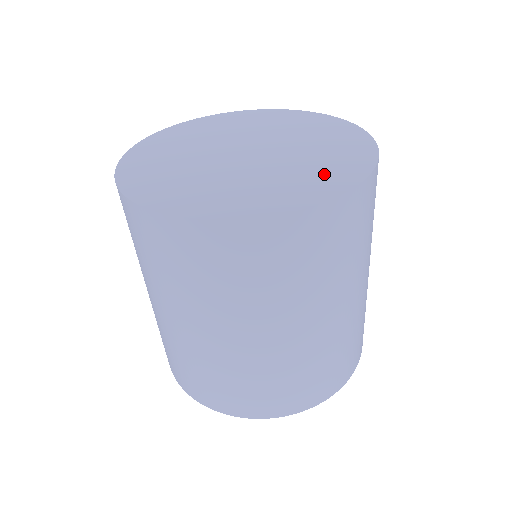
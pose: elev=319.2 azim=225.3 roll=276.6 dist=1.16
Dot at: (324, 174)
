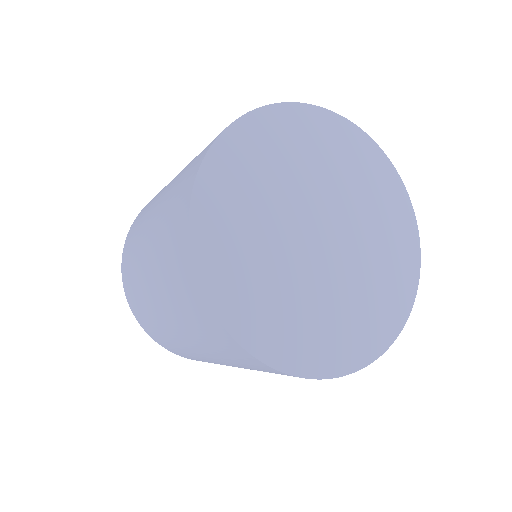
Dot at: (376, 314)
